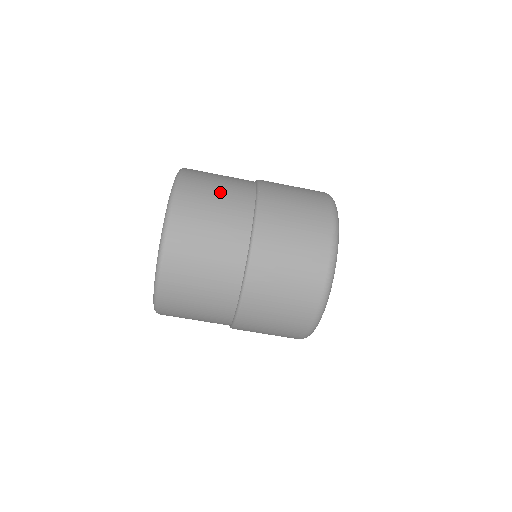
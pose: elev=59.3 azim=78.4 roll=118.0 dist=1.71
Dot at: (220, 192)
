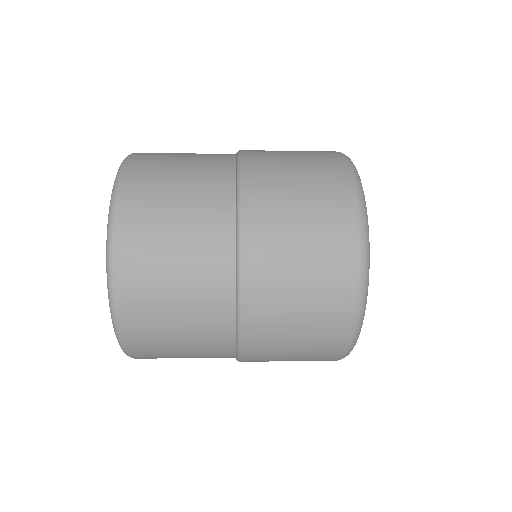
Dot at: occluded
